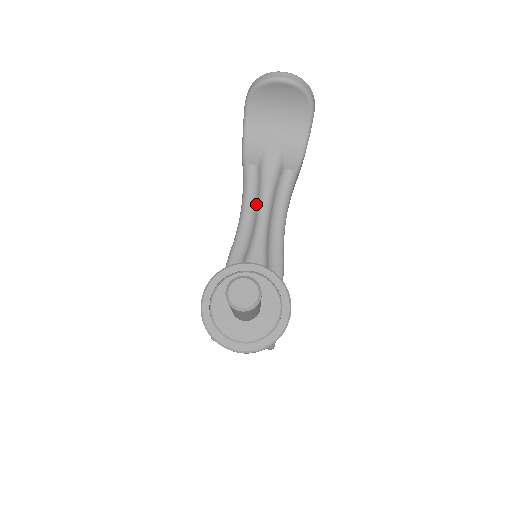
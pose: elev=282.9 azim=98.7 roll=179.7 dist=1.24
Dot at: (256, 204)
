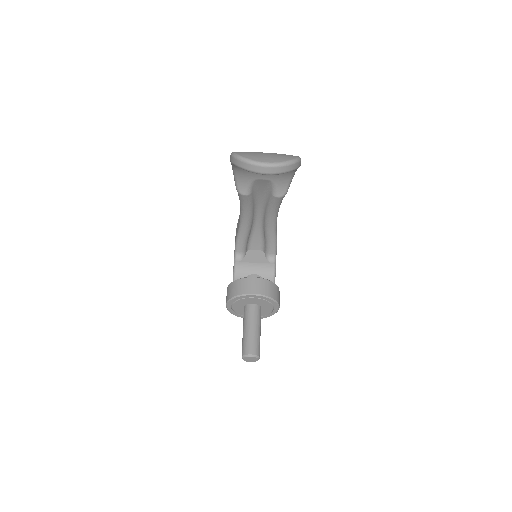
Dot at: (252, 211)
